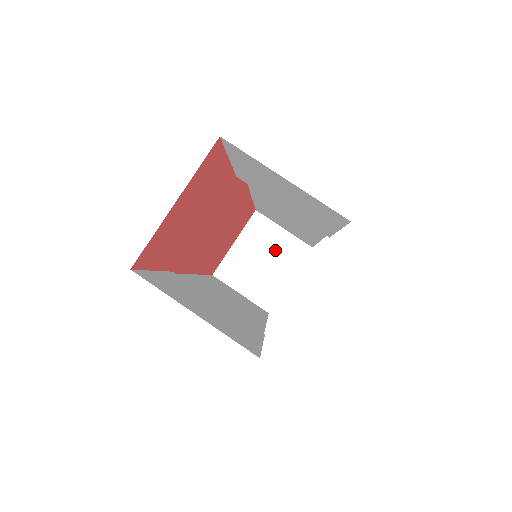
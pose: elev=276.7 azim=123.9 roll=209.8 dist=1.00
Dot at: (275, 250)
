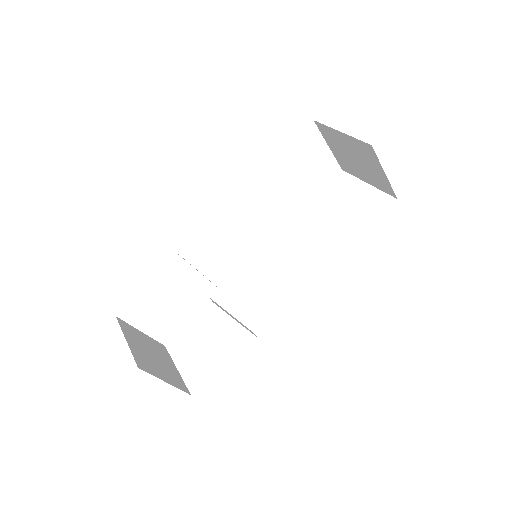
Dot at: (369, 168)
